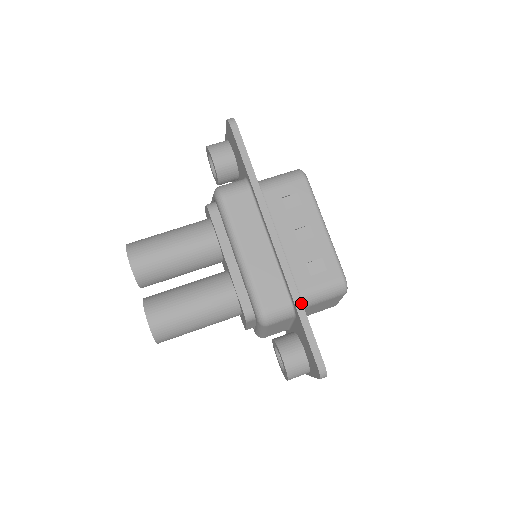
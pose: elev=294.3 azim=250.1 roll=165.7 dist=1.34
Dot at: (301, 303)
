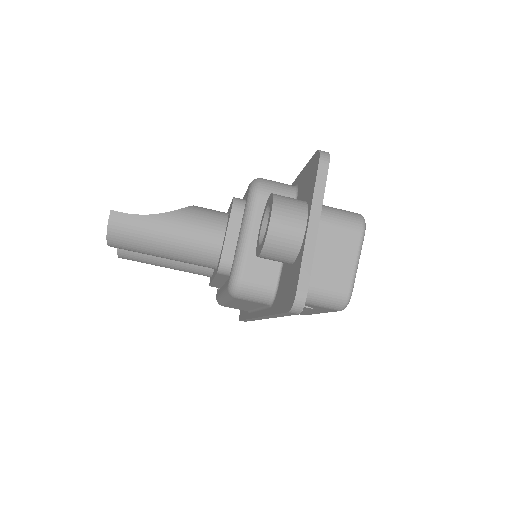
Dot at: occluded
